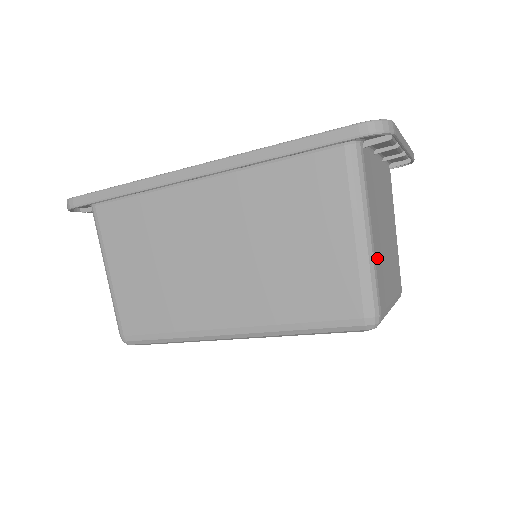
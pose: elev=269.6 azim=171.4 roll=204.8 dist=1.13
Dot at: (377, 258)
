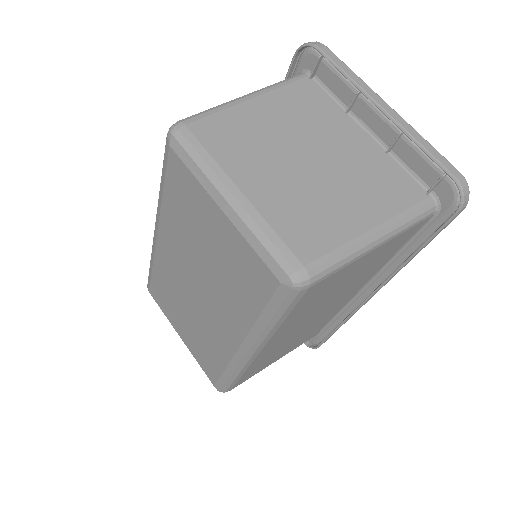
Dot at: (239, 115)
